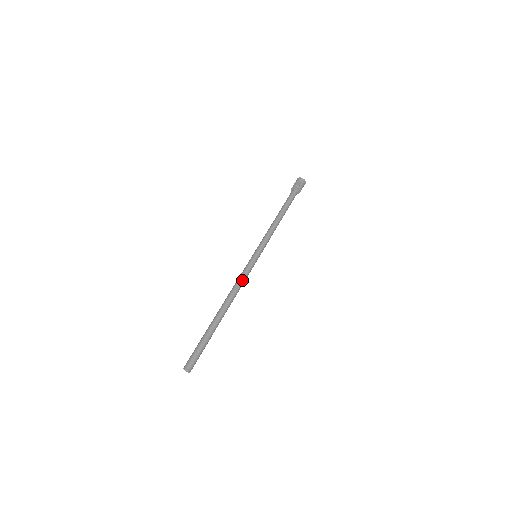
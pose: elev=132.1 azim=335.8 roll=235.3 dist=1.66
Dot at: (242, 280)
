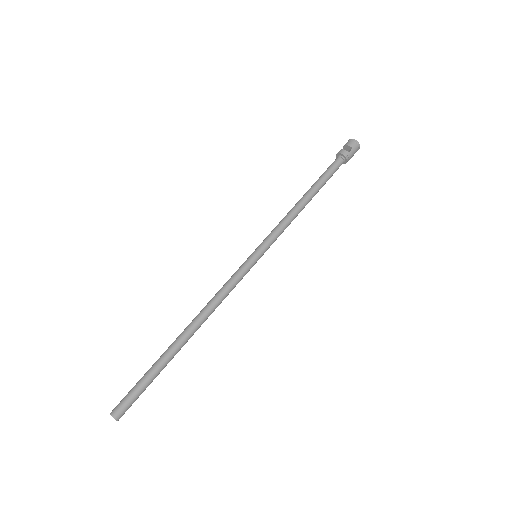
Dot at: (225, 292)
